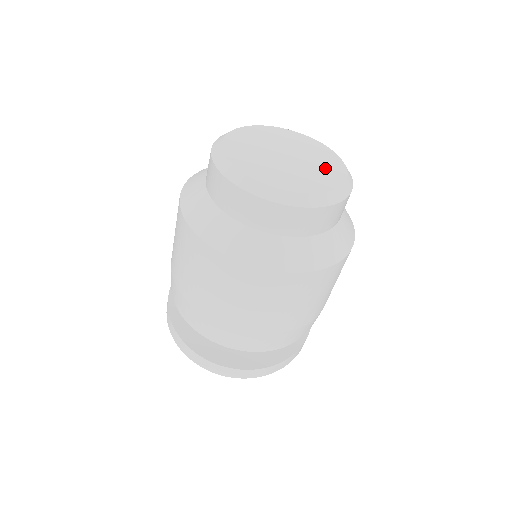
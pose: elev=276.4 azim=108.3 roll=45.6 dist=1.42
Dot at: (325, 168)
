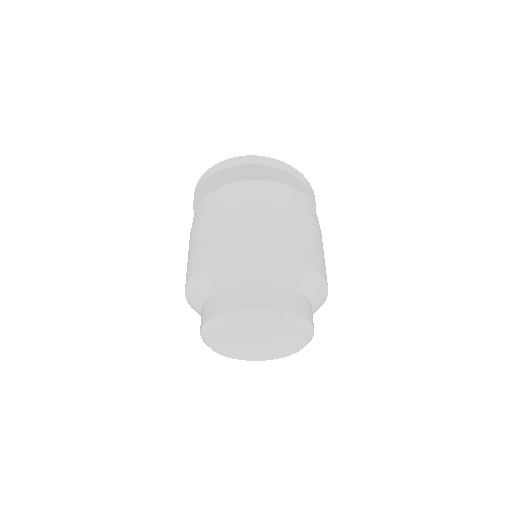
Dot at: (288, 338)
